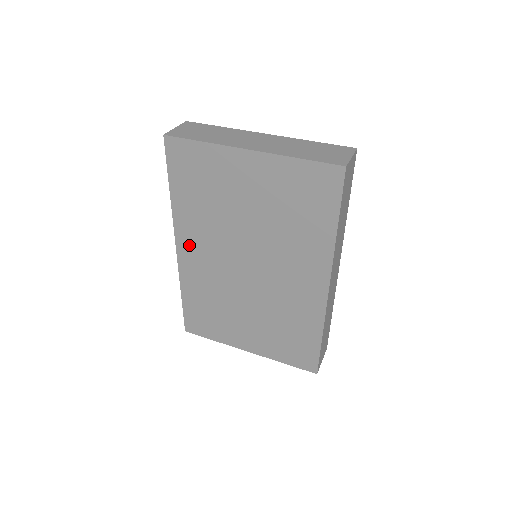
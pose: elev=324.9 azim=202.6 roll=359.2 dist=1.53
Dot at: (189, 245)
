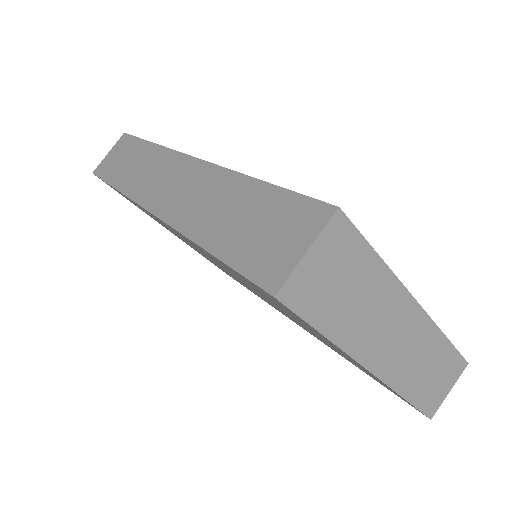
Dot at: occluded
